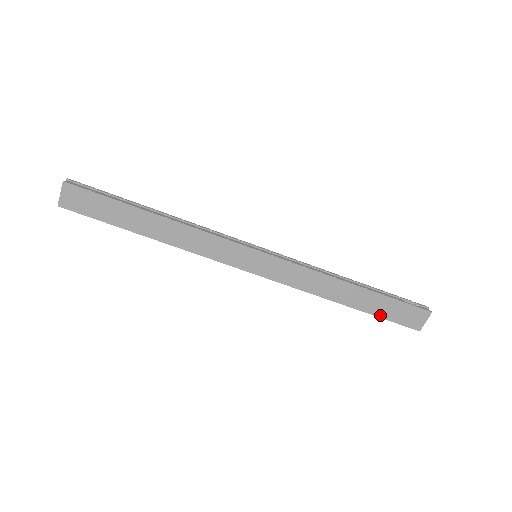
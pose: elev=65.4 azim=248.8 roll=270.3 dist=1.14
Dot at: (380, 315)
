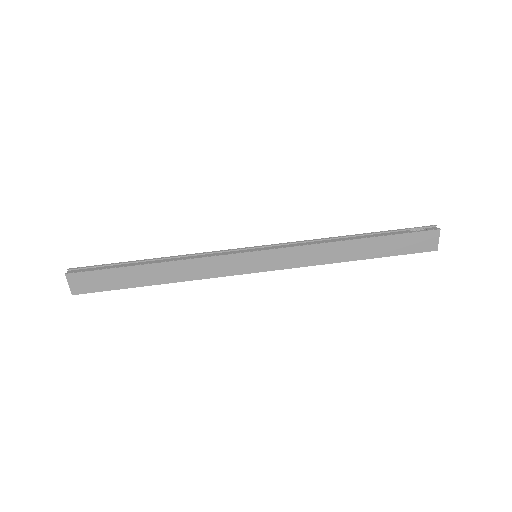
Dot at: (393, 254)
